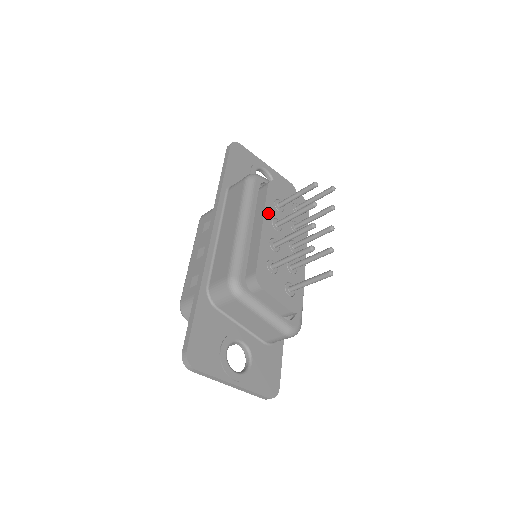
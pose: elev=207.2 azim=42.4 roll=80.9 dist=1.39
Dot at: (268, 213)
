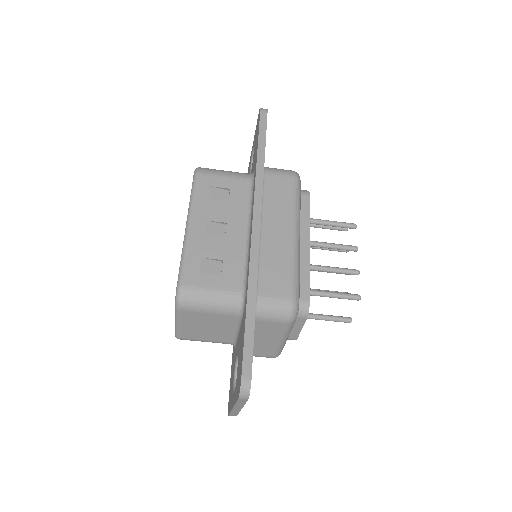
Dot at: (308, 230)
